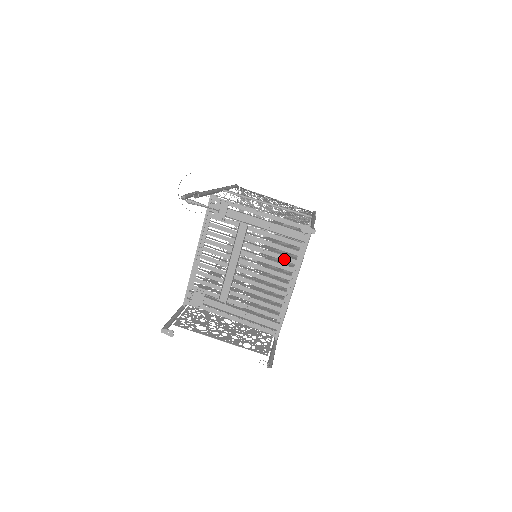
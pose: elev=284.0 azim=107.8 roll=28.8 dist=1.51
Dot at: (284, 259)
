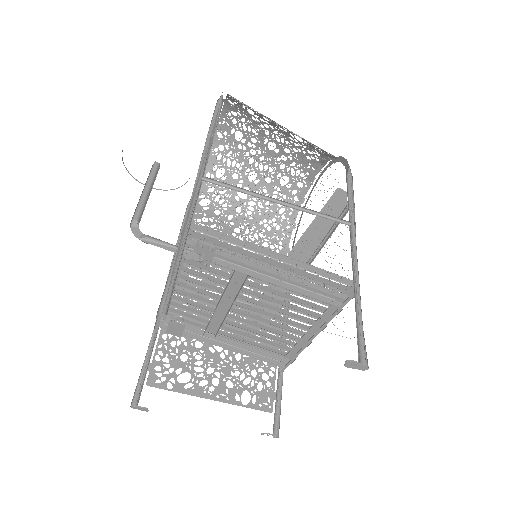
Dot at: occluded
